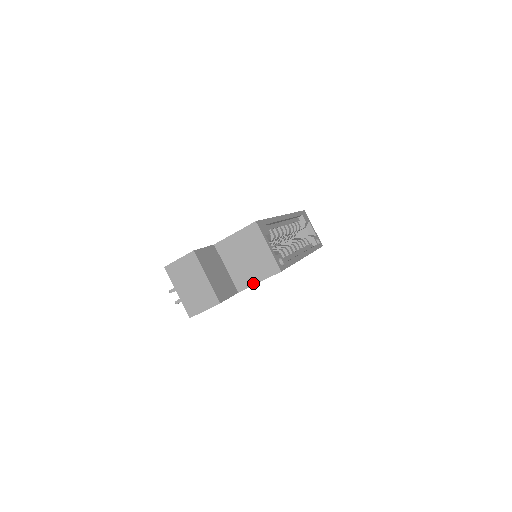
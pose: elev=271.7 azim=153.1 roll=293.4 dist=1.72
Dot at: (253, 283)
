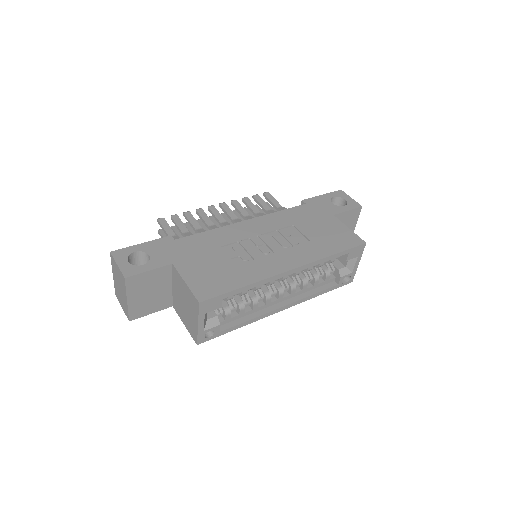
Dot at: (181, 319)
